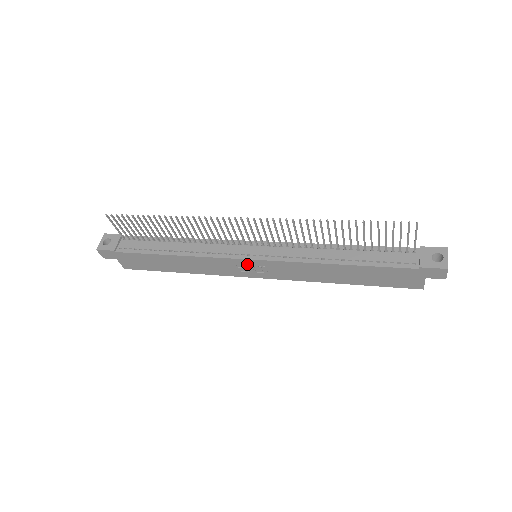
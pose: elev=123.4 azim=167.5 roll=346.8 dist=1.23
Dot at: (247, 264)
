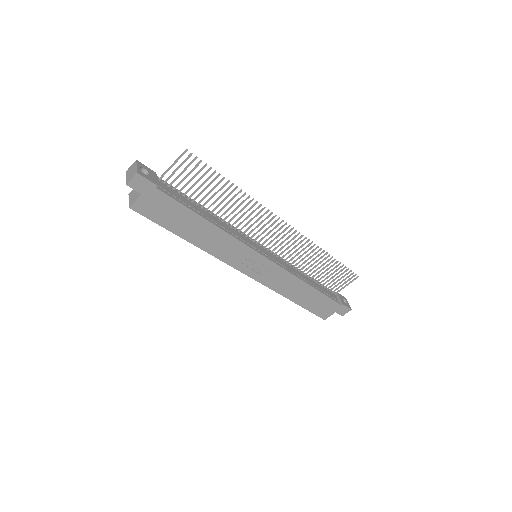
Dot at: (257, 259)
